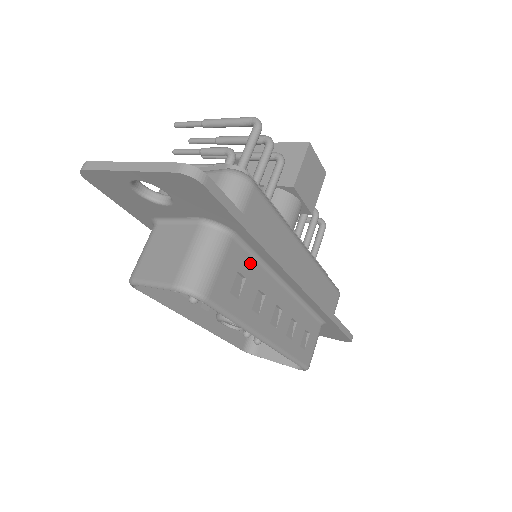
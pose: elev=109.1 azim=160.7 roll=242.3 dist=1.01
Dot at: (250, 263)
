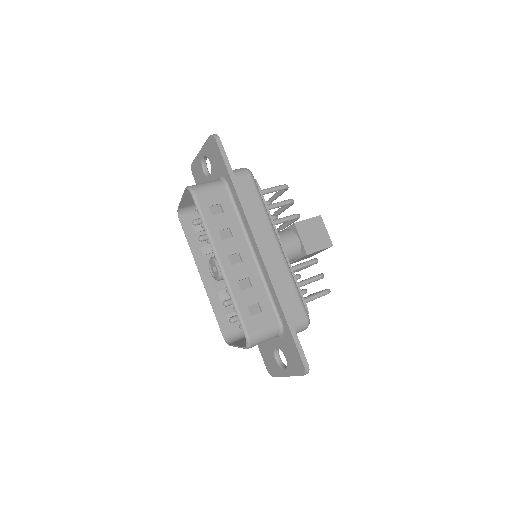
Dot at: (231, 209)
